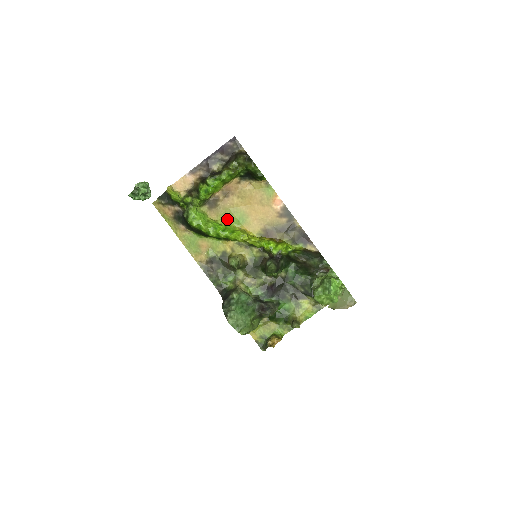
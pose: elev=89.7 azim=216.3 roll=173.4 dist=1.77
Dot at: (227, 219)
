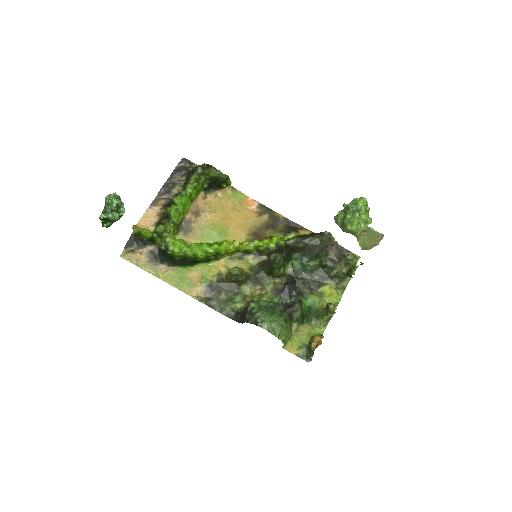
Dot at: (208, 239)
